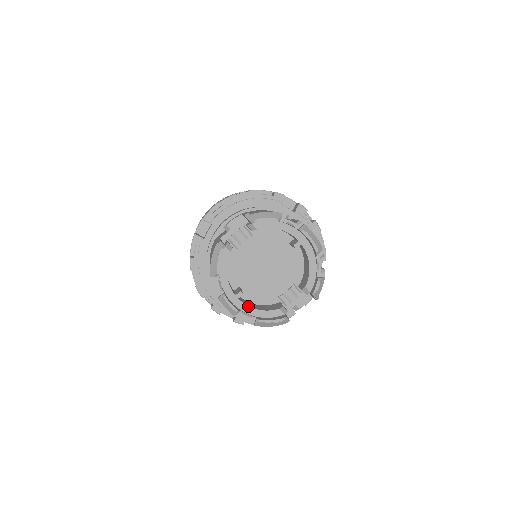
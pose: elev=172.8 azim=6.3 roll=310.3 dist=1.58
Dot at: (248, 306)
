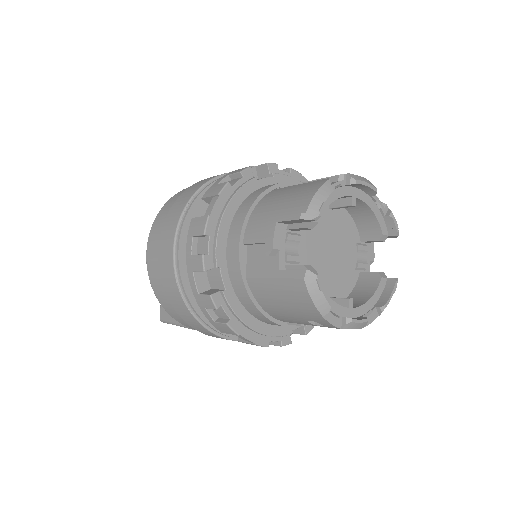
Dot at: (363, 305)
